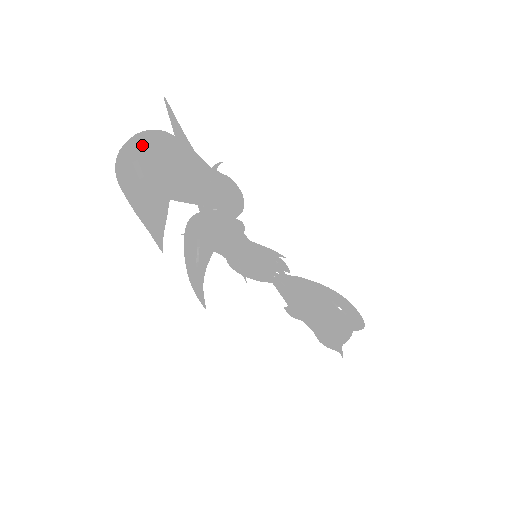
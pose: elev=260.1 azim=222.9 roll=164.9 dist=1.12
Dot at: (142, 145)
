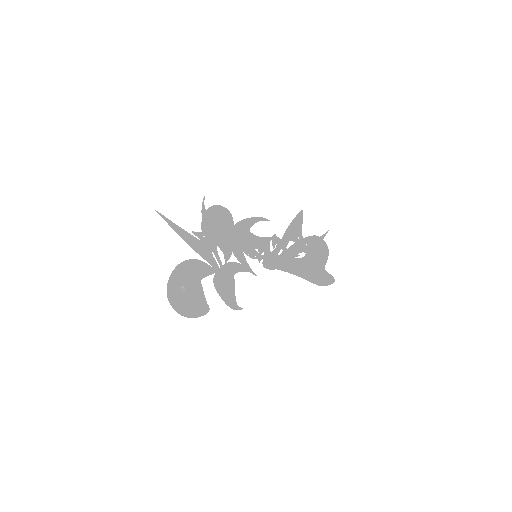
Dot at: (183, 299)
